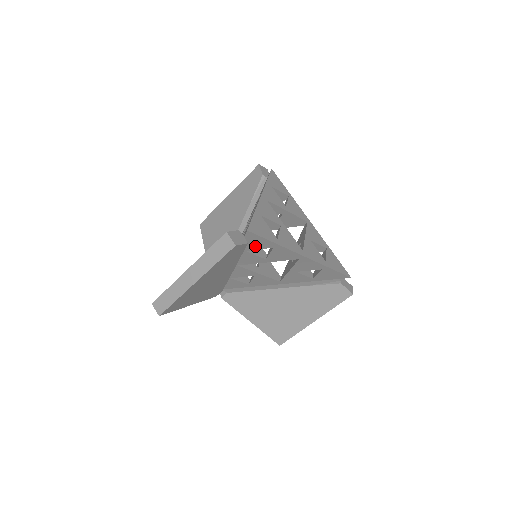
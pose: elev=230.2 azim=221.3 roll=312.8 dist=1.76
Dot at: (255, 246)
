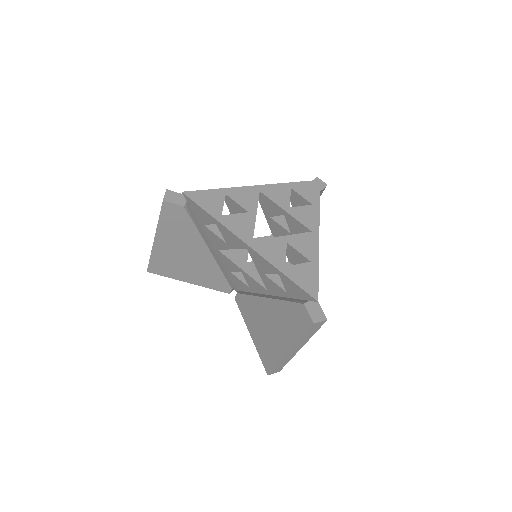
Dot at: (204, 219)
